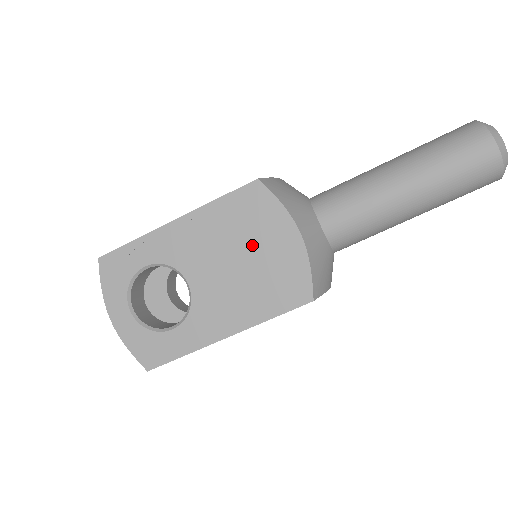
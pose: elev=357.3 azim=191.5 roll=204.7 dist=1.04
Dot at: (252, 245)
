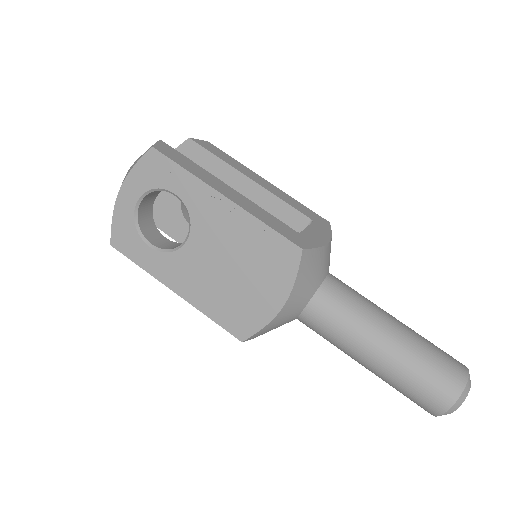
Dot at: (249, 274)
